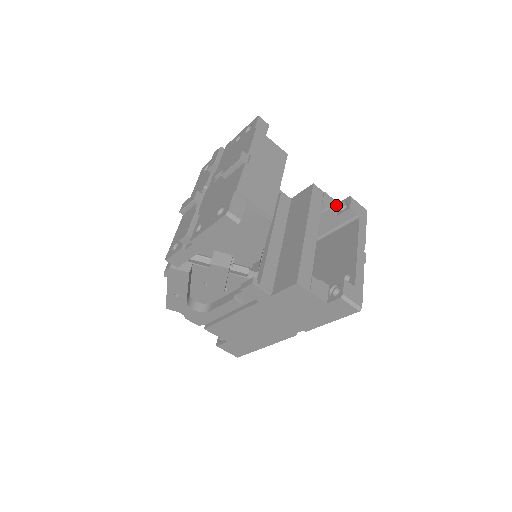
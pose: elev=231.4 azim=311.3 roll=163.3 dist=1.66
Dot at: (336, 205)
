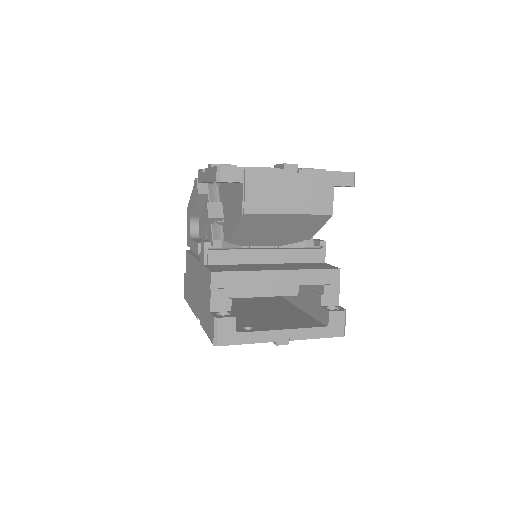
Dot at: (334, 303)
